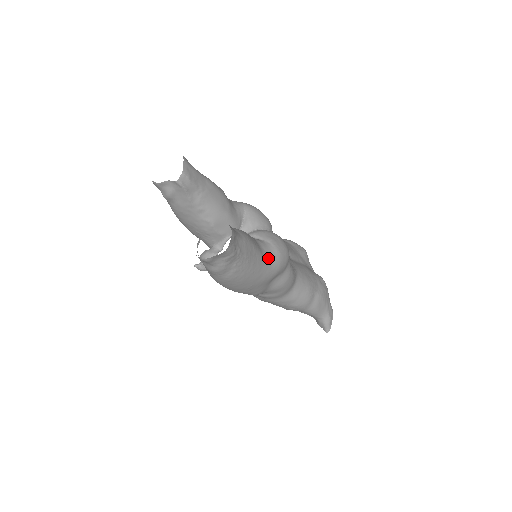
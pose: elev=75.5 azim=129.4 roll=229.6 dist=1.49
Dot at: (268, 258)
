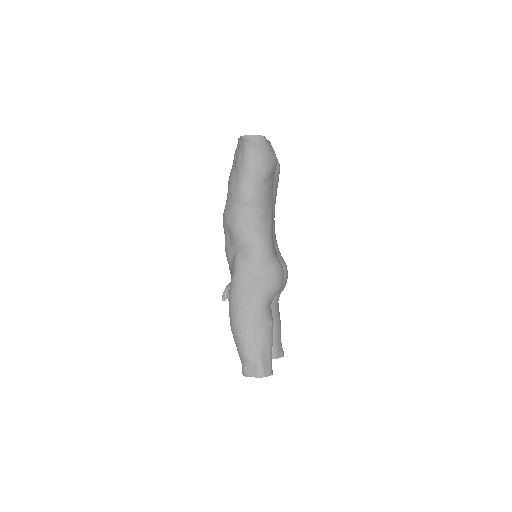
Dot at: occluded
